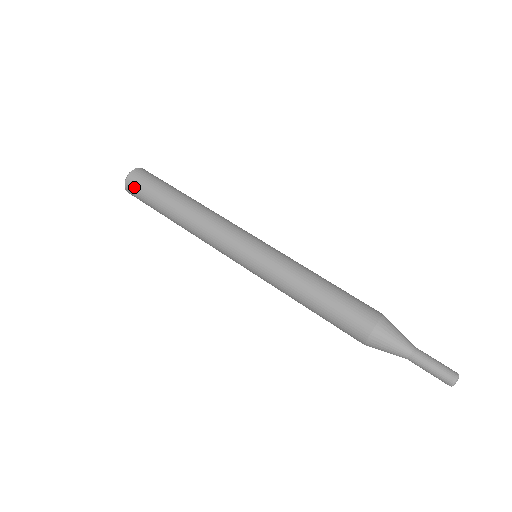
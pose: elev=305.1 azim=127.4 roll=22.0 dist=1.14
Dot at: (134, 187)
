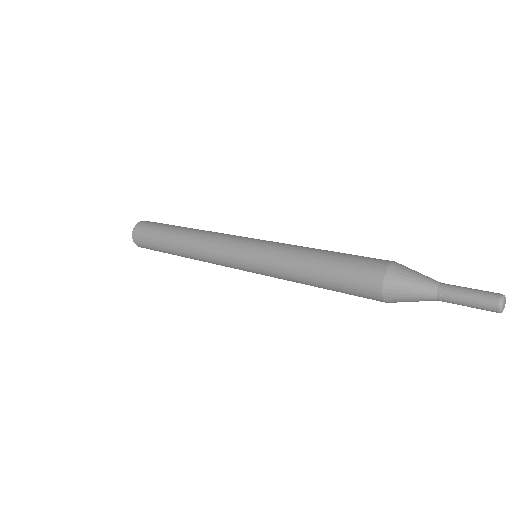
Dot at: (140, 234)
